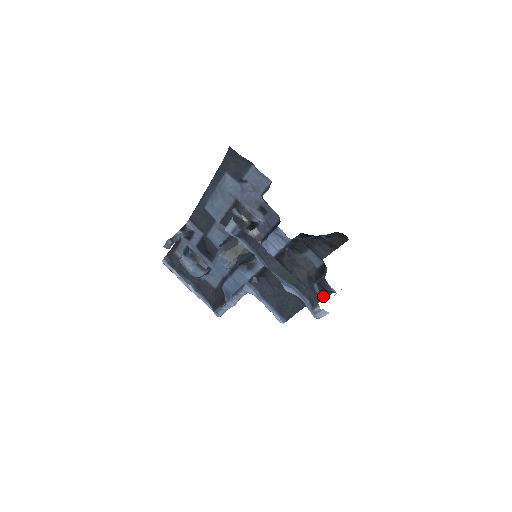
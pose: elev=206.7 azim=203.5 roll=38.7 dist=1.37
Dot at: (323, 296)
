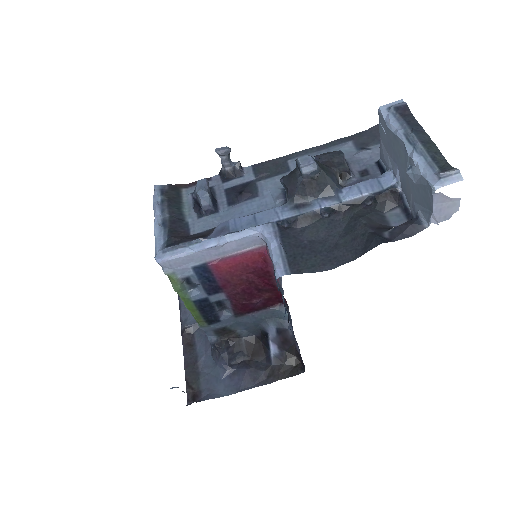
Dot at: (394, 238)
